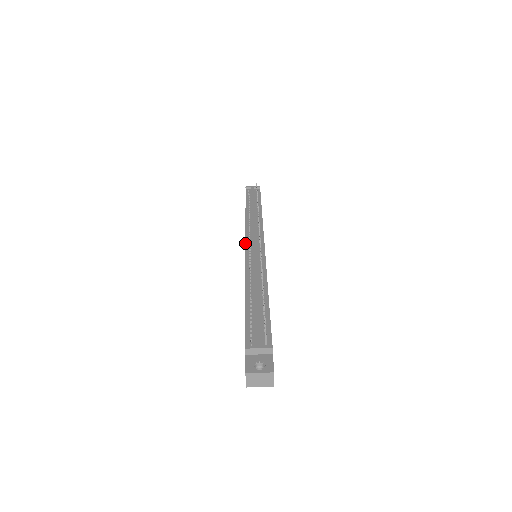
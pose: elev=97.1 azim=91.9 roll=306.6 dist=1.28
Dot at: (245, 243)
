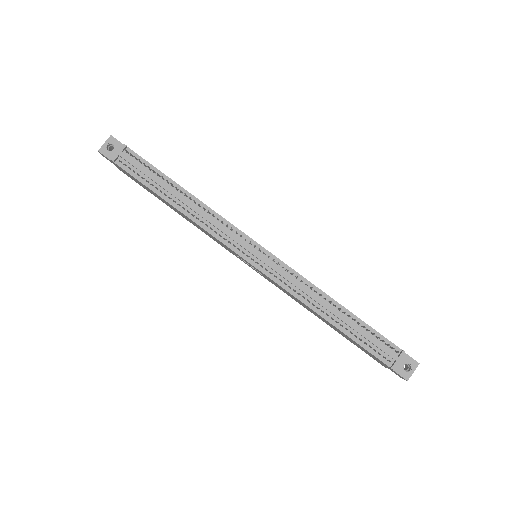
Dot at: (246, 261)
